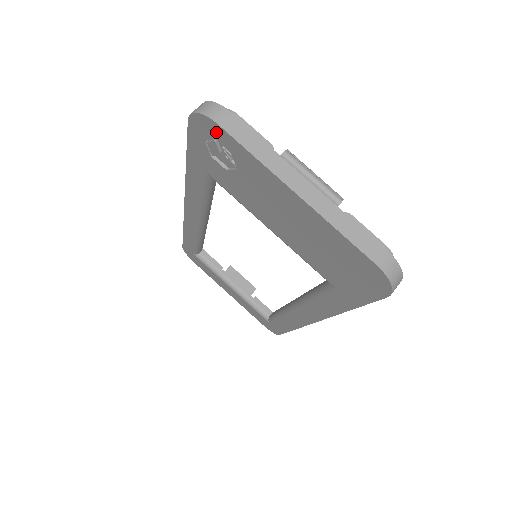
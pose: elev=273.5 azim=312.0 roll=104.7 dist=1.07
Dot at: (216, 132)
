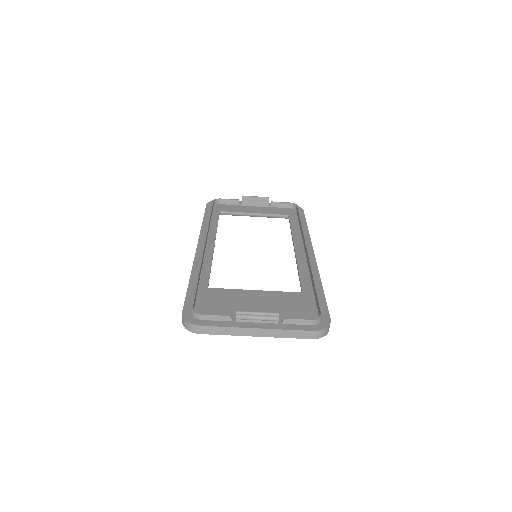
Dot at: occluded
